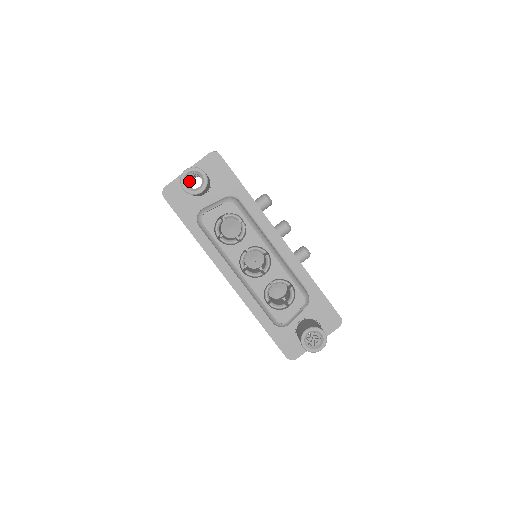
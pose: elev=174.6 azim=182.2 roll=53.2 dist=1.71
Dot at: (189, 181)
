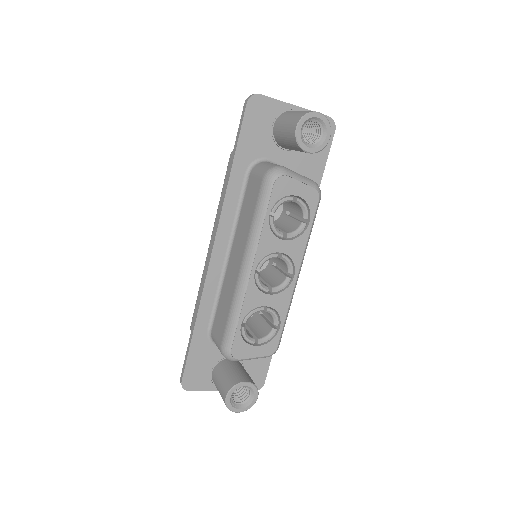
Dot at: occluded
